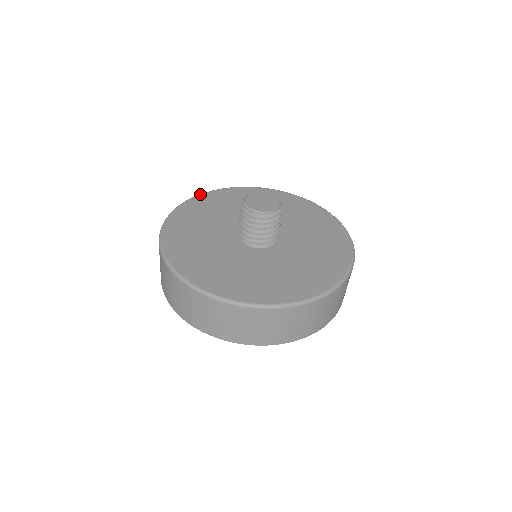
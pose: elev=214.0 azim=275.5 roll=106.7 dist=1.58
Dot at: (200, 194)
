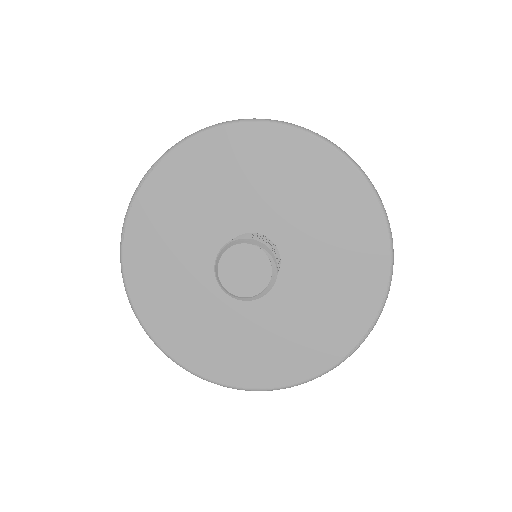
Dot at: (161, 159)
